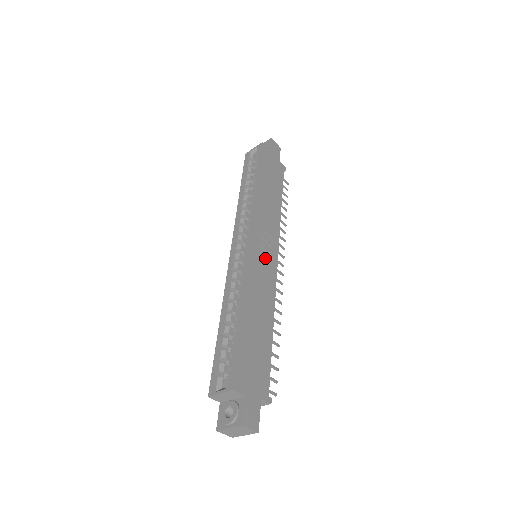
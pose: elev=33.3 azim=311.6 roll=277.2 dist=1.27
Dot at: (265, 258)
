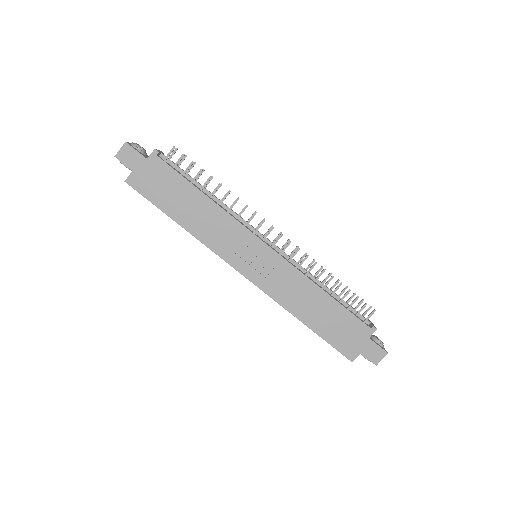
Dot at: (263, 264)
